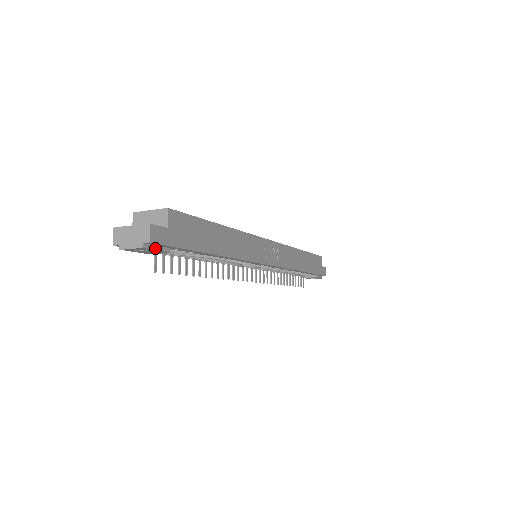
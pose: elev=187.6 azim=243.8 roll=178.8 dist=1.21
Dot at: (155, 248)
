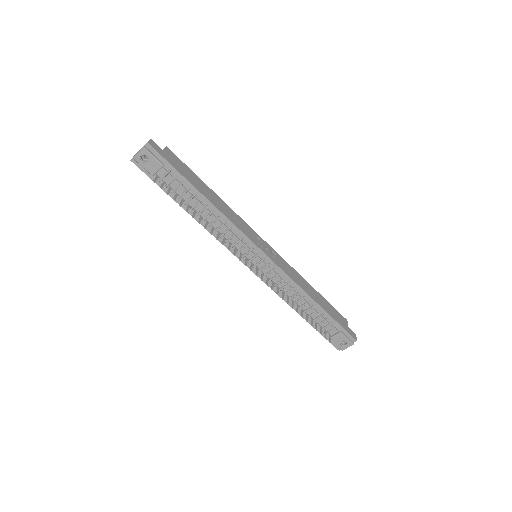
Dot at: (153, 155)
